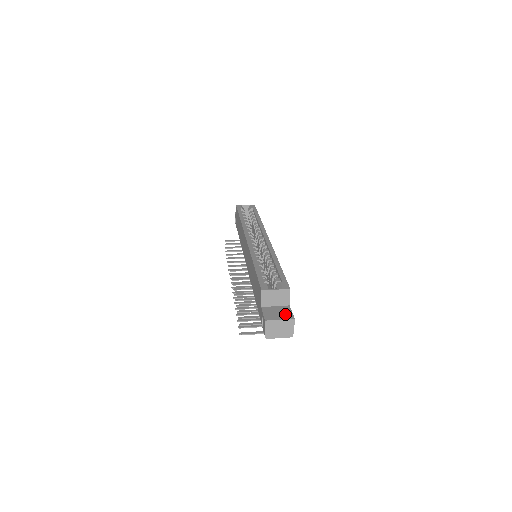
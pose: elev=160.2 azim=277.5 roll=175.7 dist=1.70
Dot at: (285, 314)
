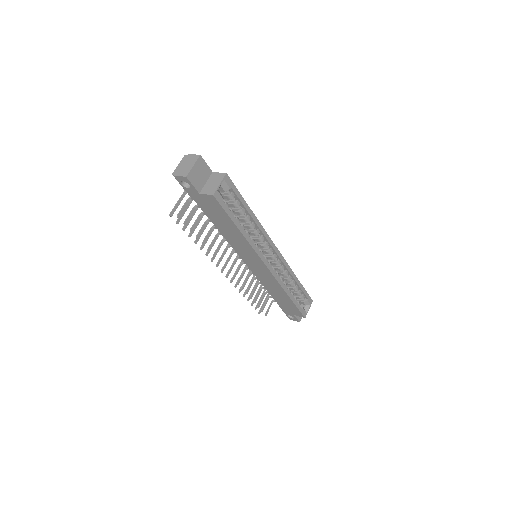
Dot at: occluded
